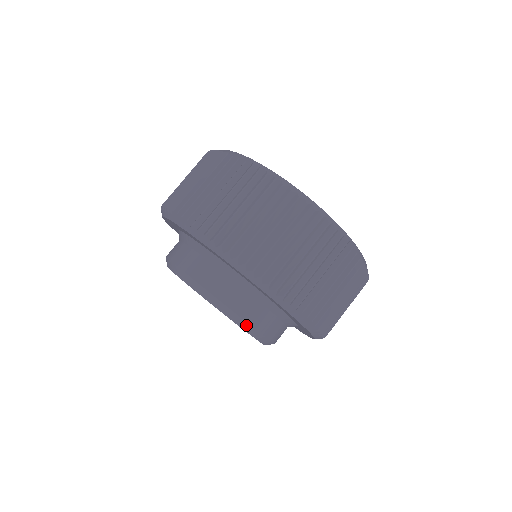
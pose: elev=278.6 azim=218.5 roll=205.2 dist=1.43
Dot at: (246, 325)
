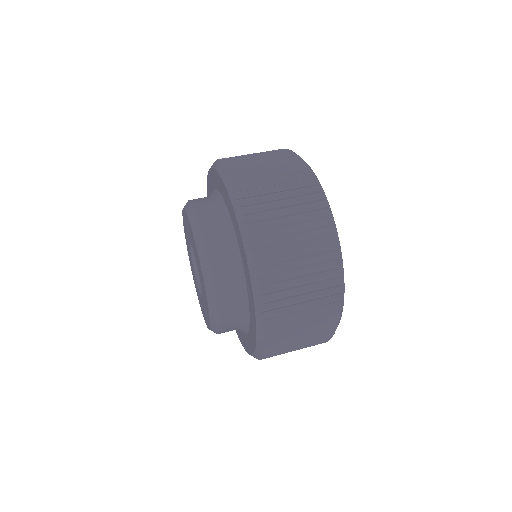
Dot at: (210, 280)
